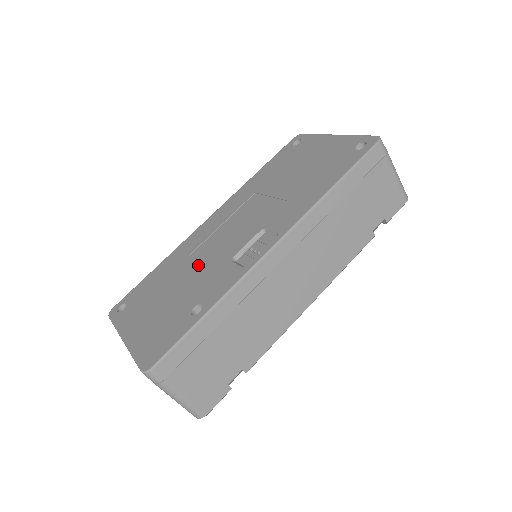
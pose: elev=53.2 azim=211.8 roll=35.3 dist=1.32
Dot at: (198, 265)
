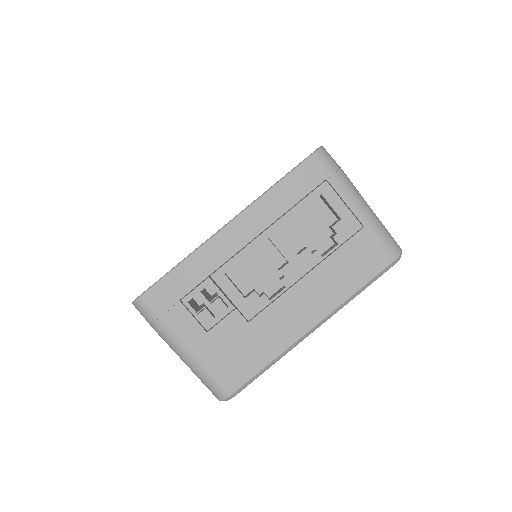
Dot at: occluded
